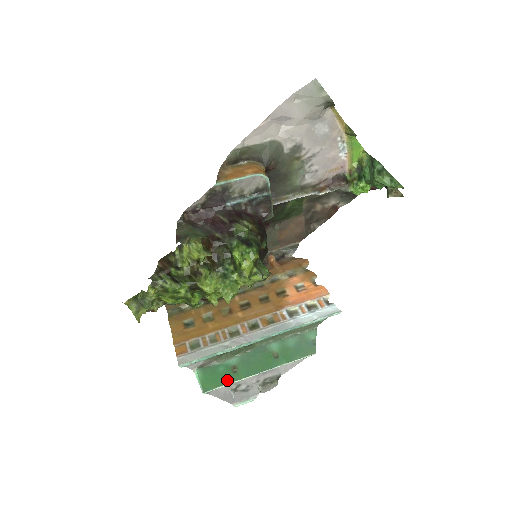
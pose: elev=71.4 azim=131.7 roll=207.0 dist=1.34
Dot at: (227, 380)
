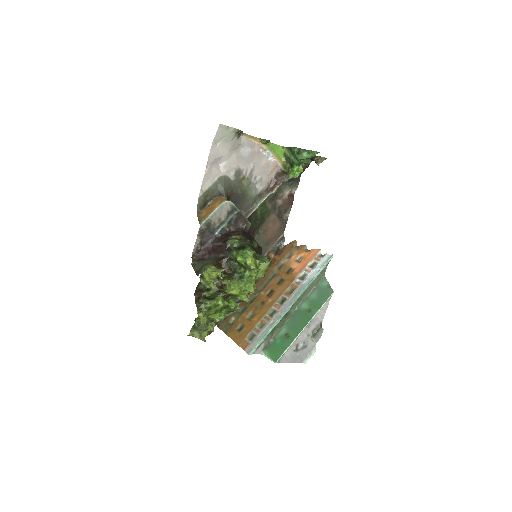
Dot at: (286, 345)
